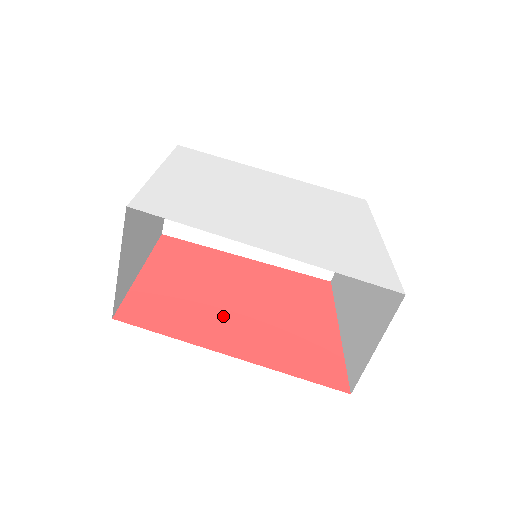
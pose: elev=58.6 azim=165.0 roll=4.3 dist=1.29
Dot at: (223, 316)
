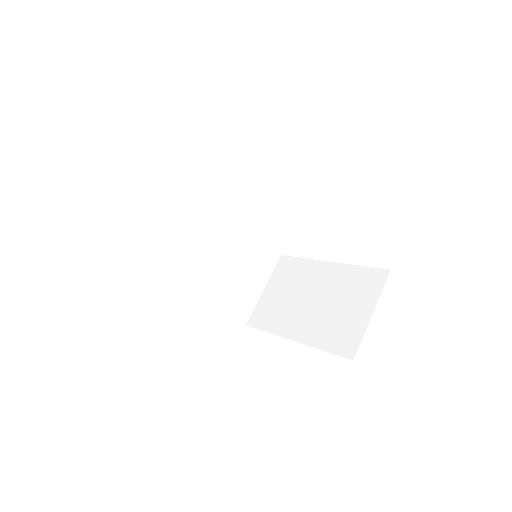
Dot at: occluded
